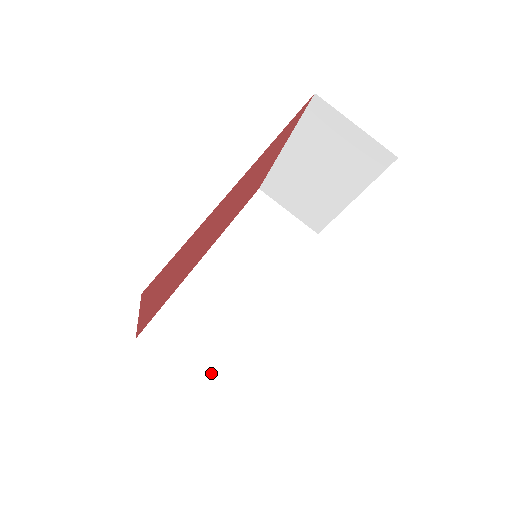
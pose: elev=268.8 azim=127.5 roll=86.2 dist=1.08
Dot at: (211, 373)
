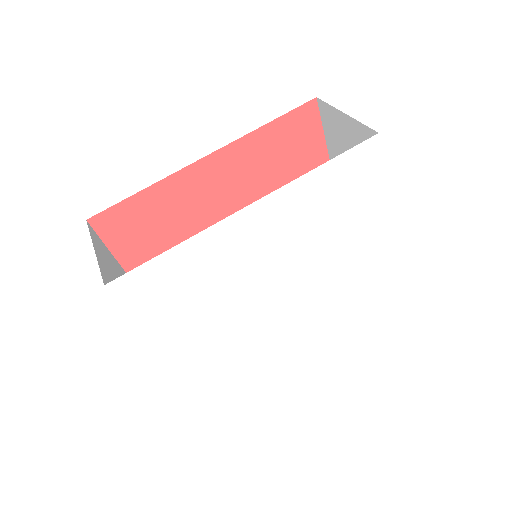
Dot at: occluded
